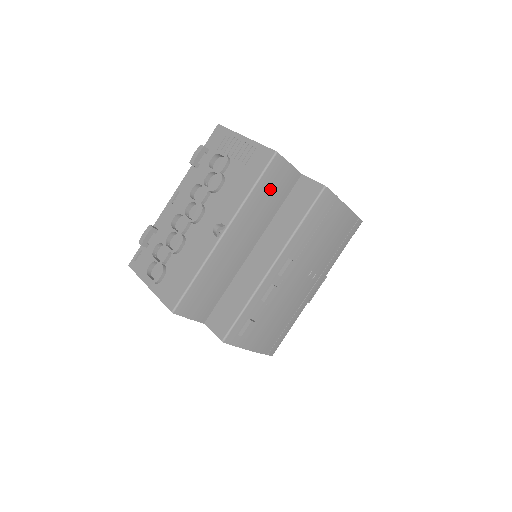
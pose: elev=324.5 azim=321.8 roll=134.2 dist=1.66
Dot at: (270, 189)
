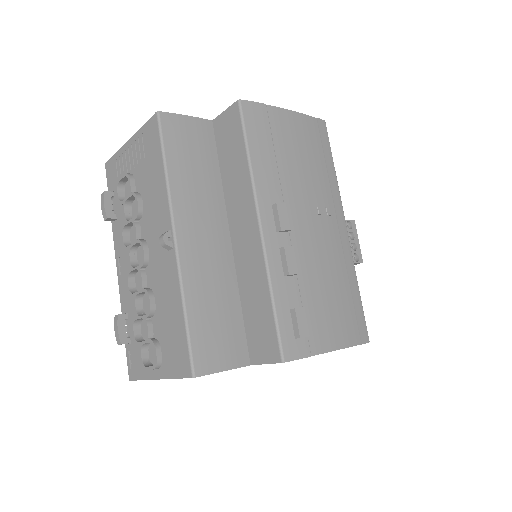
Dot at: (187, 156)
